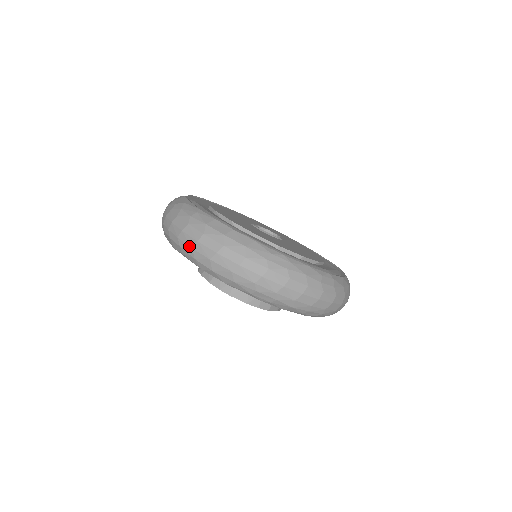
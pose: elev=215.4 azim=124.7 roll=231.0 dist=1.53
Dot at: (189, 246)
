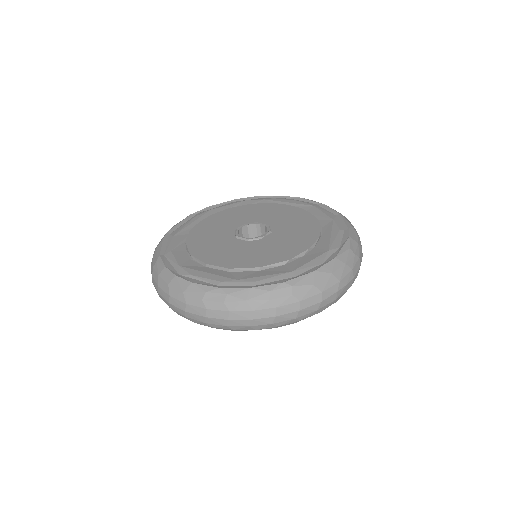
Dot at: (159, 296)
